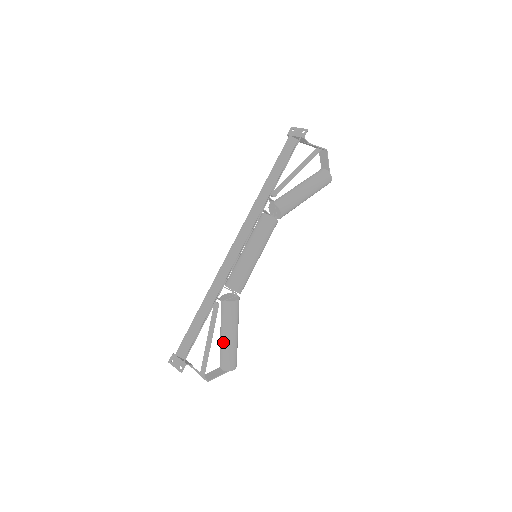
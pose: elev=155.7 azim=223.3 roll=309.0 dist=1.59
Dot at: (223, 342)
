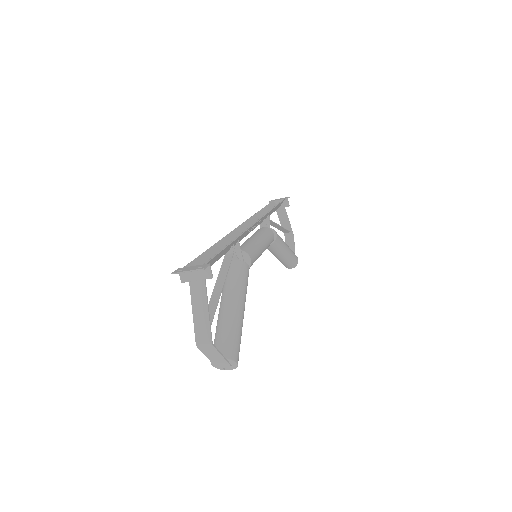
Dot at: (227, 313)
